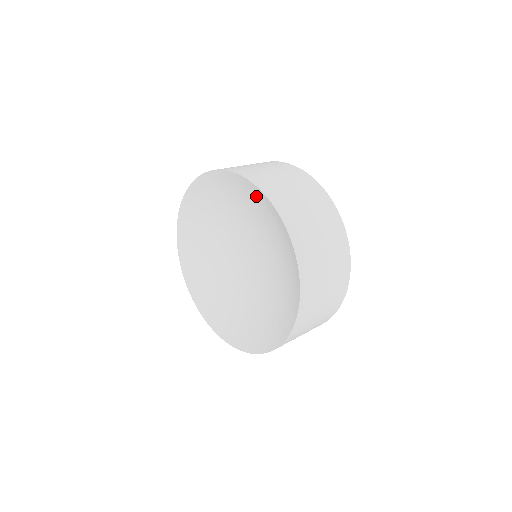
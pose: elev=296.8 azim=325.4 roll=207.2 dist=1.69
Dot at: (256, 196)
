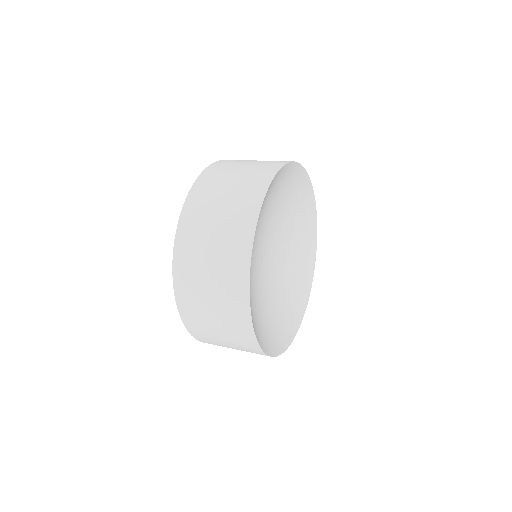
Dot at: occluded
